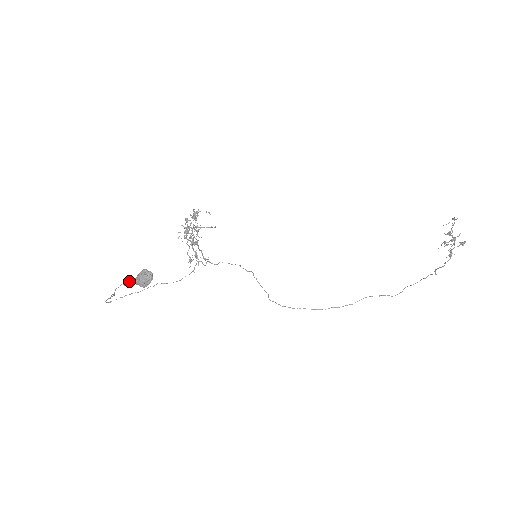
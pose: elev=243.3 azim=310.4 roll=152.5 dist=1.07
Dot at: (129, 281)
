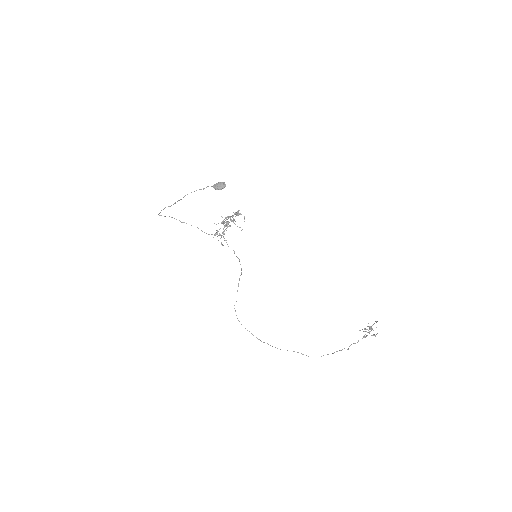
Dot at: (206, 187)
